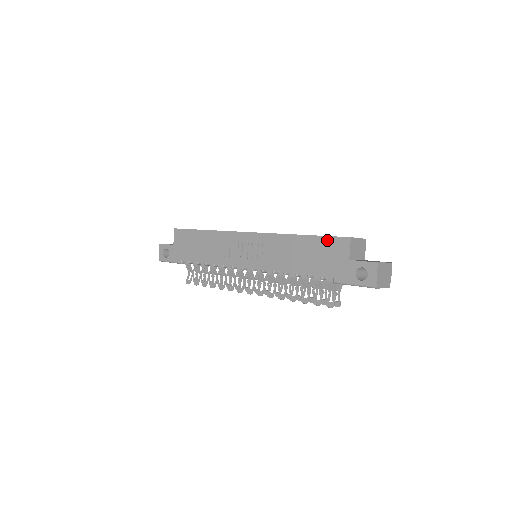
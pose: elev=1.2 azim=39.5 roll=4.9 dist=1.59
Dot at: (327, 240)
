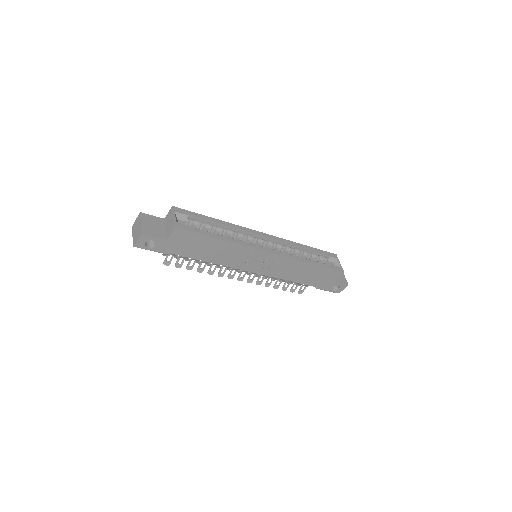
Dot at: (329, 271)
